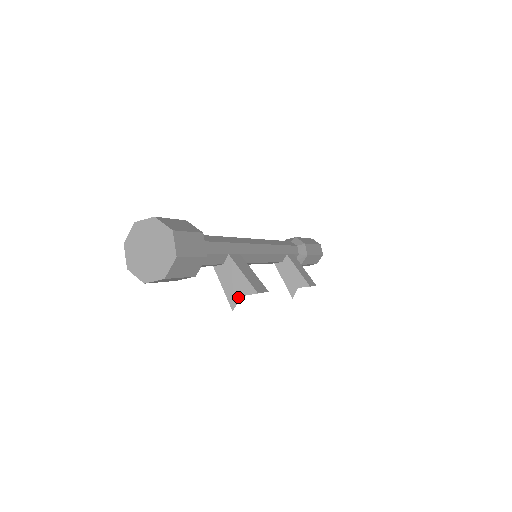
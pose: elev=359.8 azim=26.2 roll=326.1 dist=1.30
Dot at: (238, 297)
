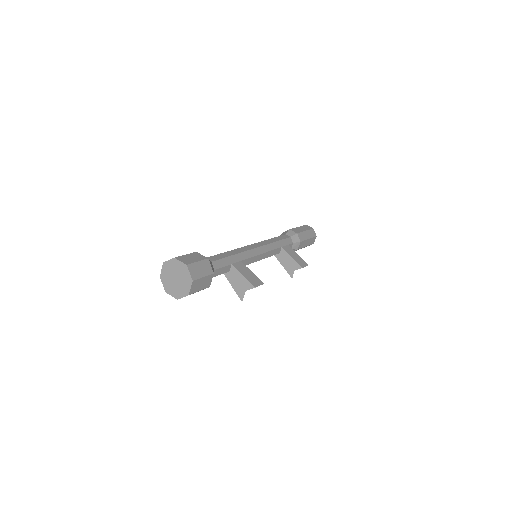
Dot at: (244, 292)
